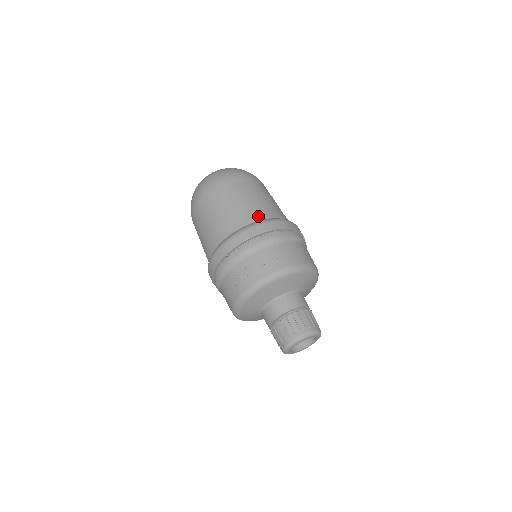
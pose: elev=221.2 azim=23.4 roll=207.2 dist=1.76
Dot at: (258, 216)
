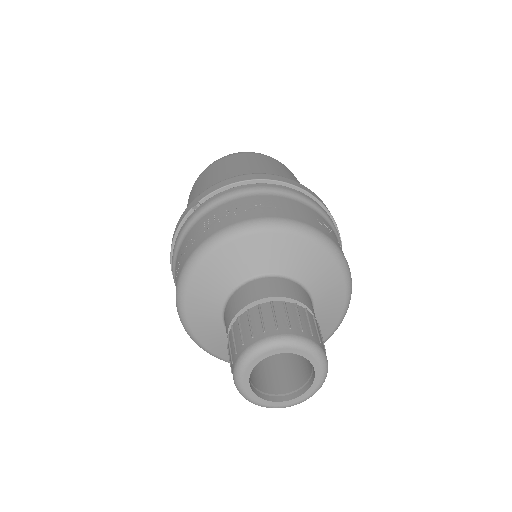
Dot at: occluded
